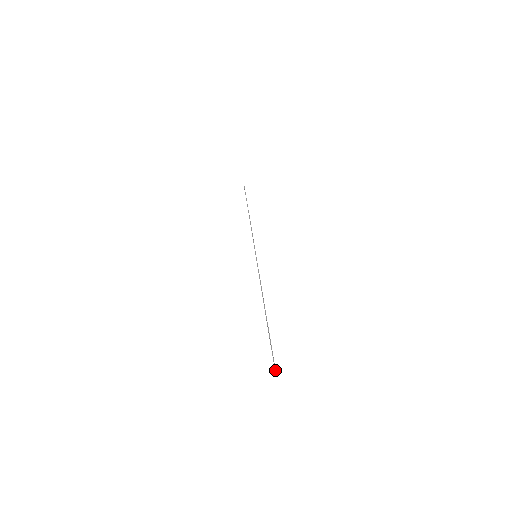
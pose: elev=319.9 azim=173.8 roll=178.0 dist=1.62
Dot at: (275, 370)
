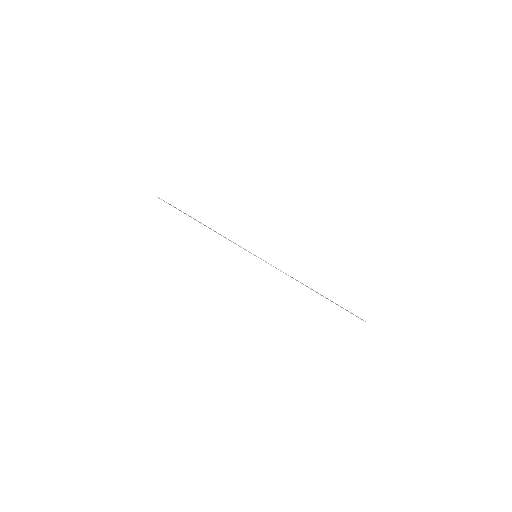
Dot at: occluded
